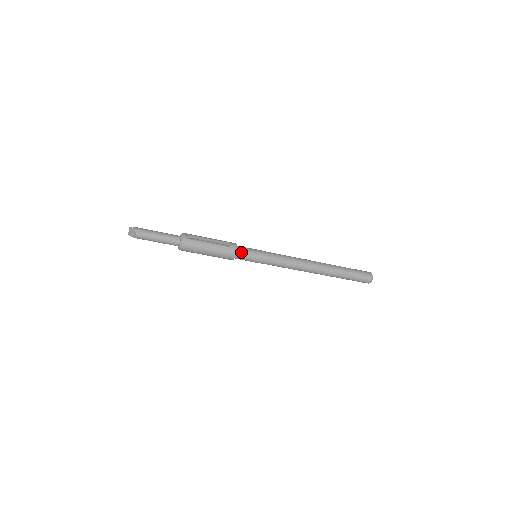
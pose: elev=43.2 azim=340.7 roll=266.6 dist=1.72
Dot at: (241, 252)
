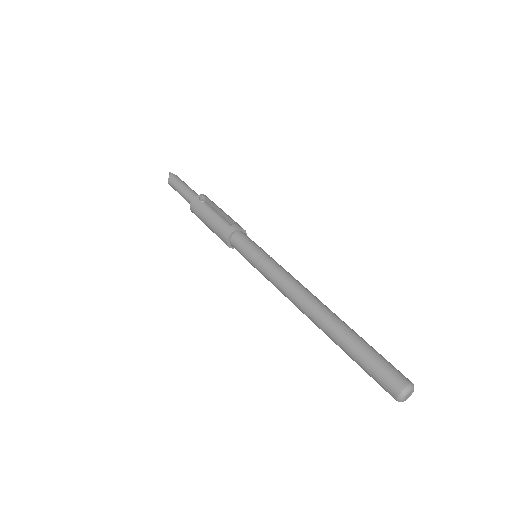
Dot at: (237, 239)
